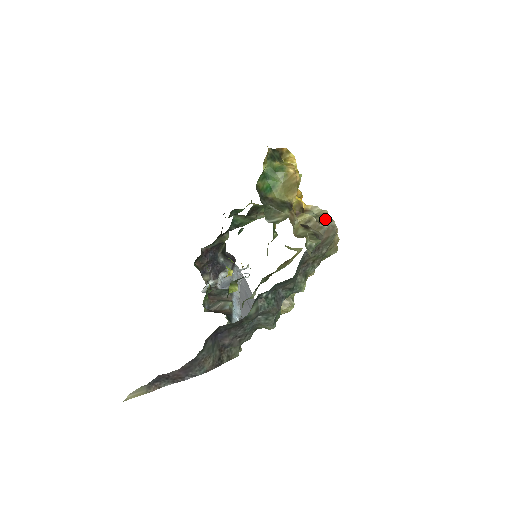
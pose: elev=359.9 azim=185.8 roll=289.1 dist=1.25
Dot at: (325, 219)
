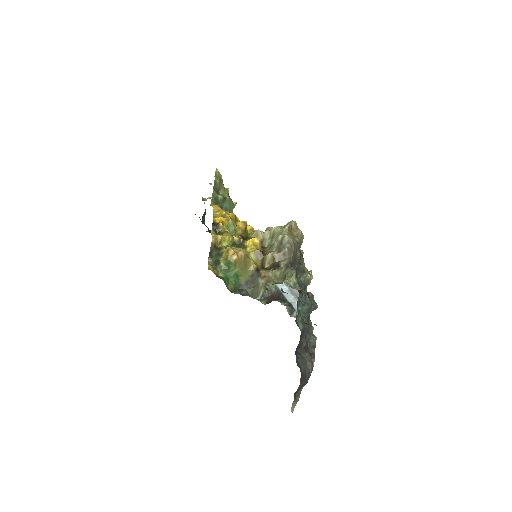
Dot at: (279, 241)
